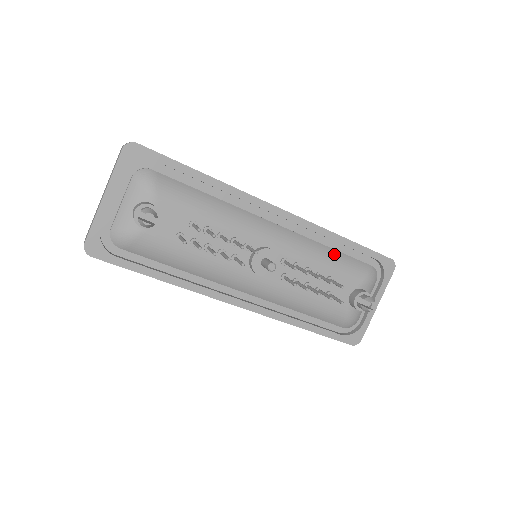
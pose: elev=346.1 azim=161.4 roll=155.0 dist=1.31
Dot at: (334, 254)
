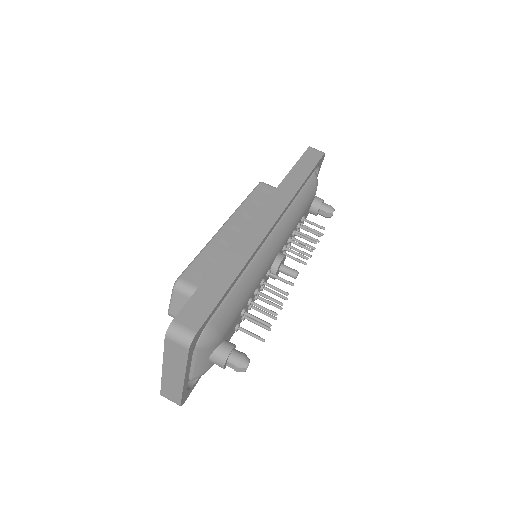
Dot at: (301, 200)
